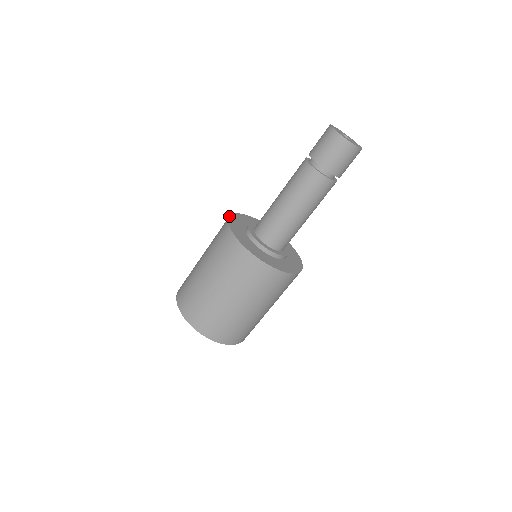
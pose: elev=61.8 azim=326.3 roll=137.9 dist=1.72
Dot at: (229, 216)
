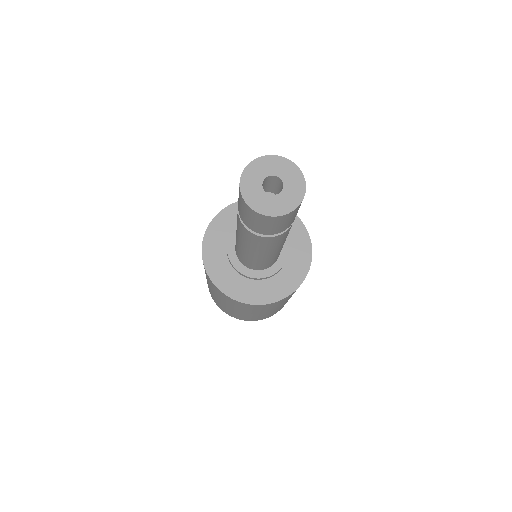
Dot at: (213, 284)
